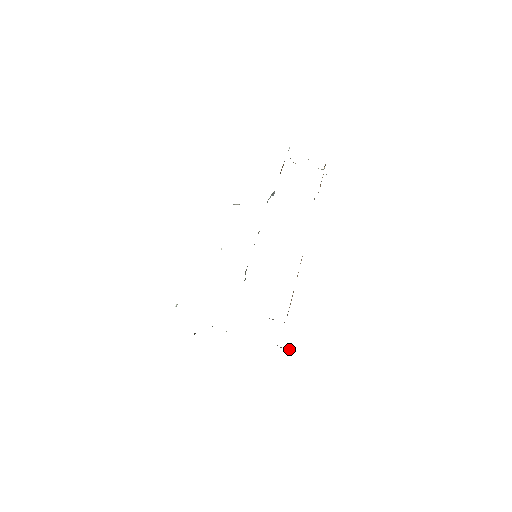
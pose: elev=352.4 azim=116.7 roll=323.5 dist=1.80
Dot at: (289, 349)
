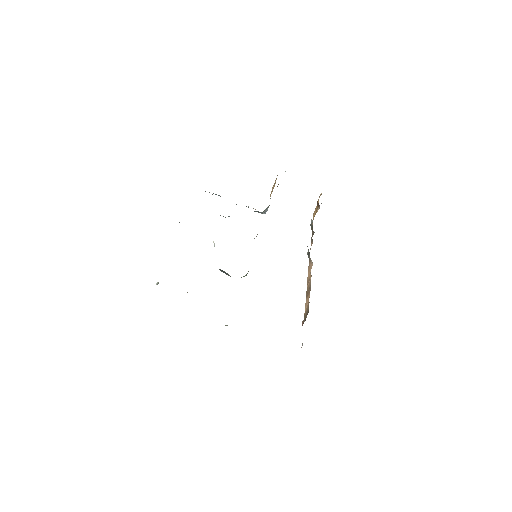
Dot at: occluded
